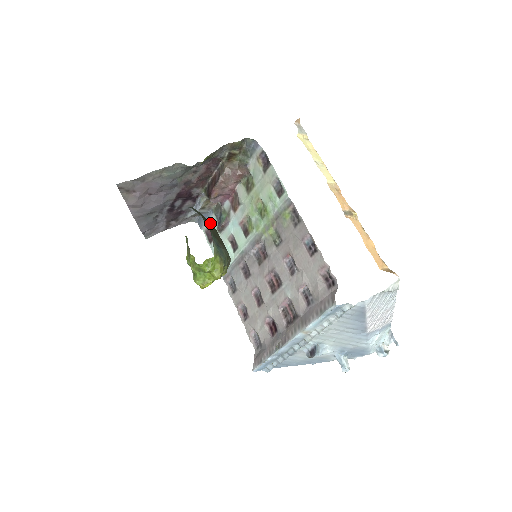
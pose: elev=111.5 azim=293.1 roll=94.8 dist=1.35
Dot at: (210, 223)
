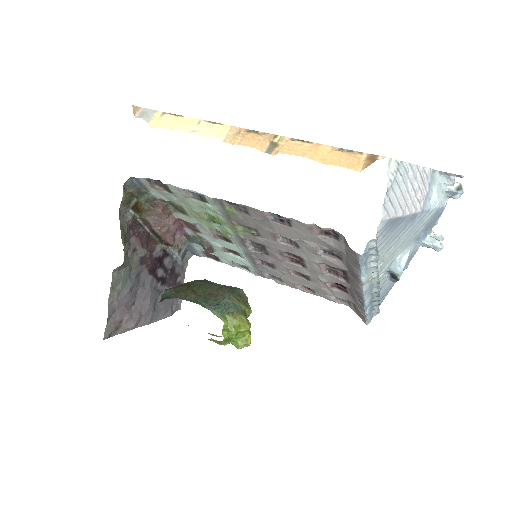
Dot at: (192, 285)
